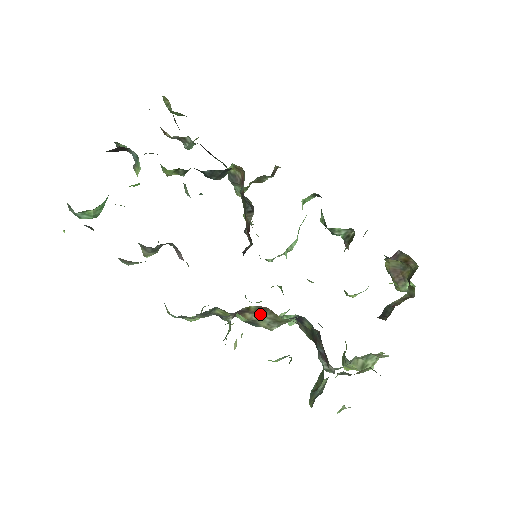
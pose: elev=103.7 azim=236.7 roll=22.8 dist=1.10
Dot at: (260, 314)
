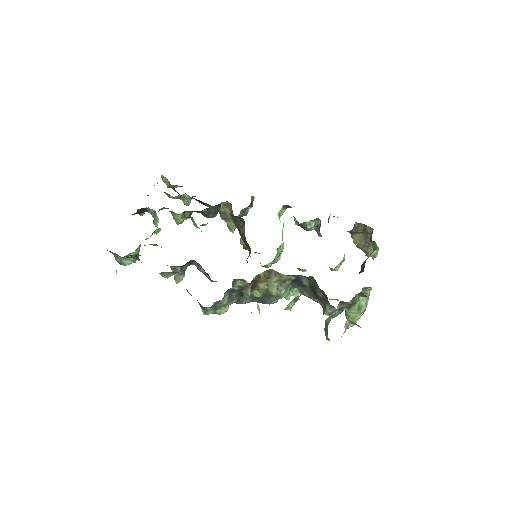
Dot at: (269, 280)
